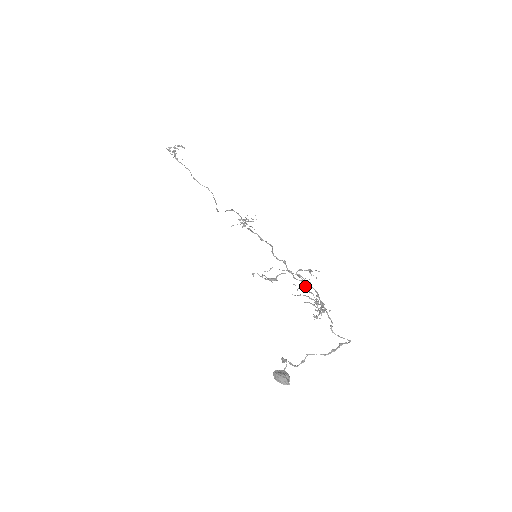
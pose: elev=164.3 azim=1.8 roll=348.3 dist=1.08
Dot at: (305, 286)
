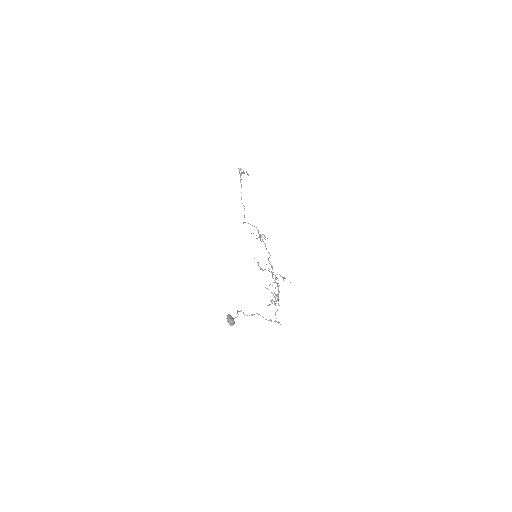
Dot at: occluded
